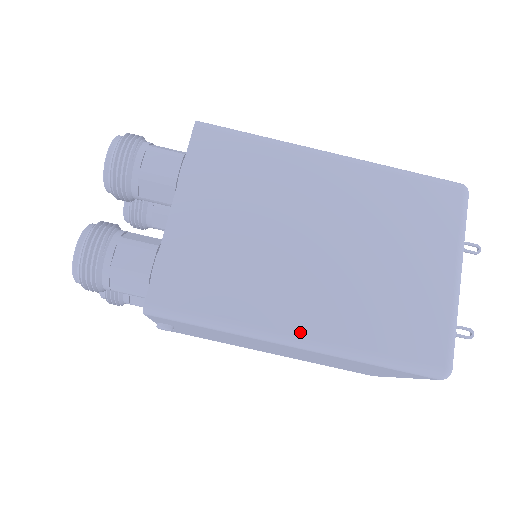
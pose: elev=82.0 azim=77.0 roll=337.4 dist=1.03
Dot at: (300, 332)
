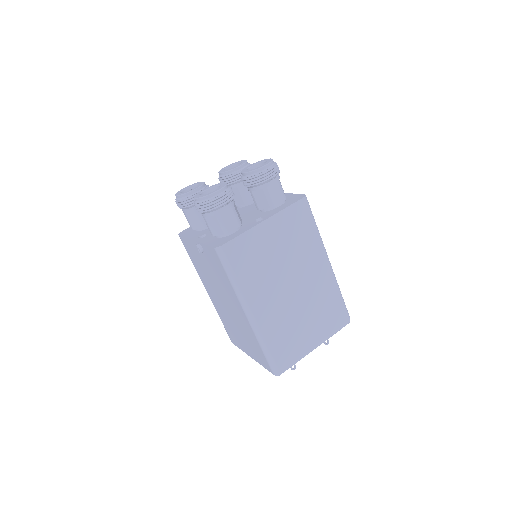
Dot at: (255, 313)
